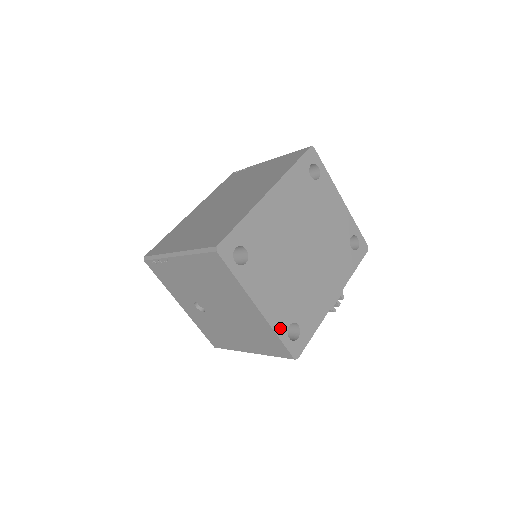
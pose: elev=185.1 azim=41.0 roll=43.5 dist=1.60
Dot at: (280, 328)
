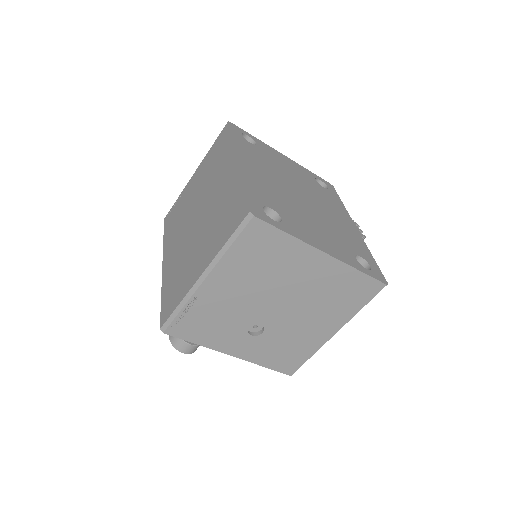
Dot at: (353, 263)
